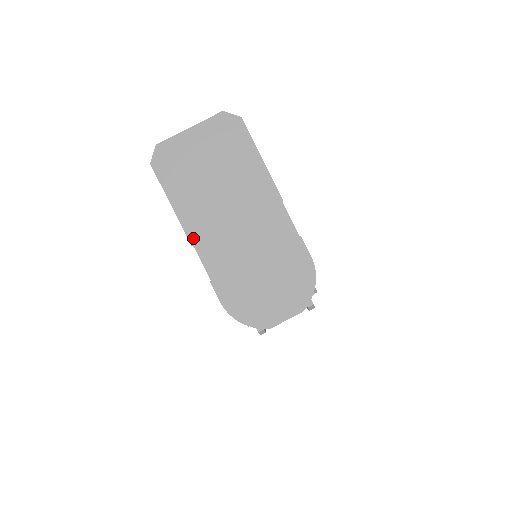
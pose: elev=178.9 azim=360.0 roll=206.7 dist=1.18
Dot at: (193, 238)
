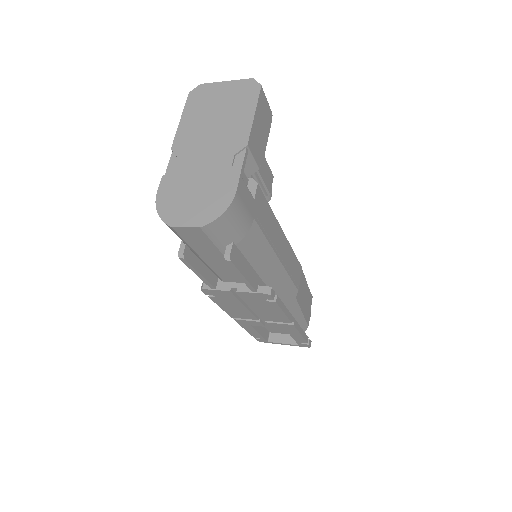
Dot at: (175, 145)
